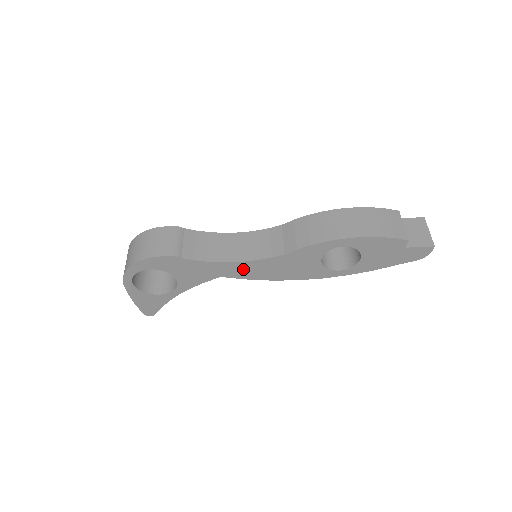
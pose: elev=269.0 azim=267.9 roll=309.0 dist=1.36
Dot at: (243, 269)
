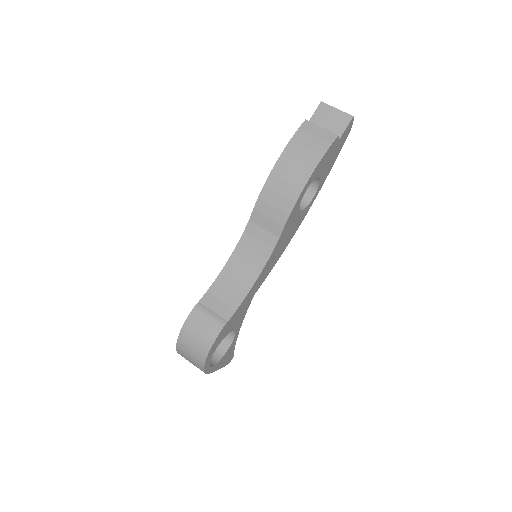
Dot at: (263, 275)
